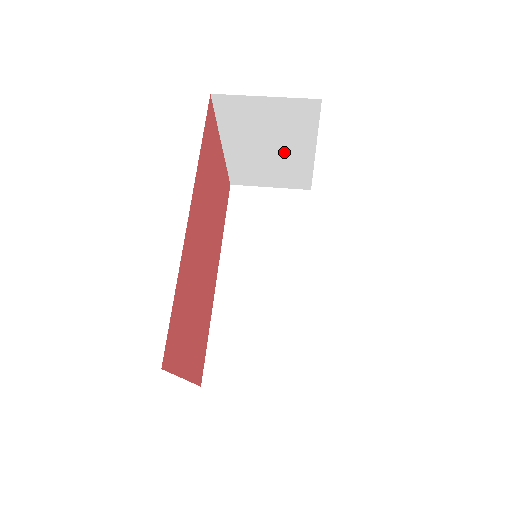
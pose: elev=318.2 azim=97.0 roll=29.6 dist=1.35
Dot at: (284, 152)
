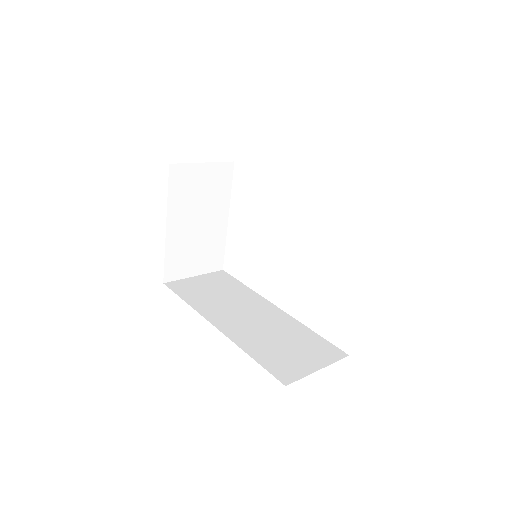
Dot at: (209, 224)
